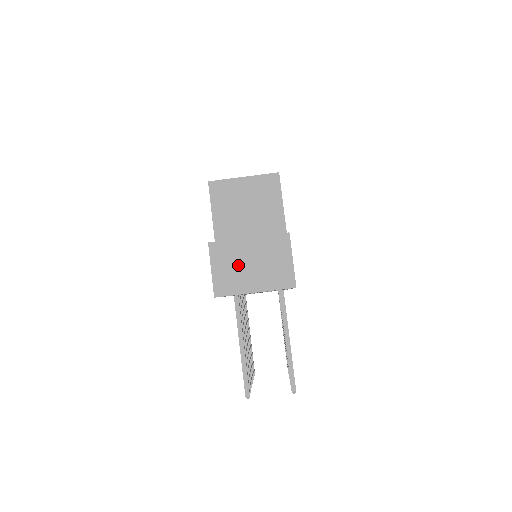
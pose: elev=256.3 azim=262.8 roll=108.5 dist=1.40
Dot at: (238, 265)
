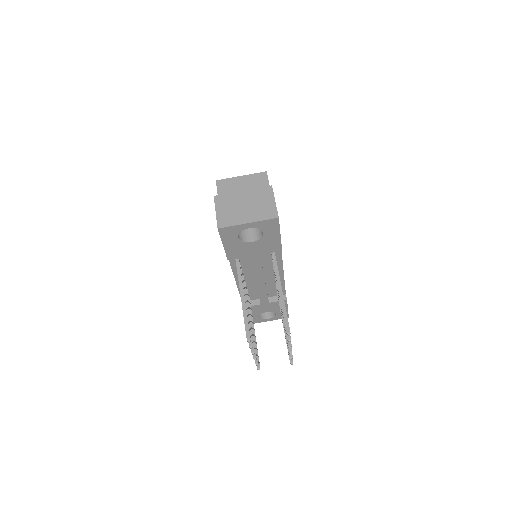
Dot at: (235, 207)
